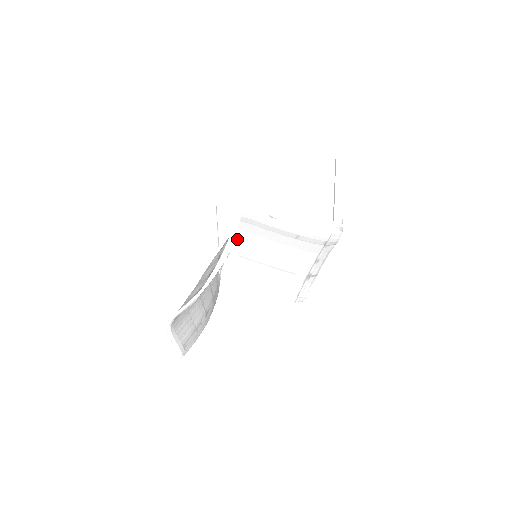
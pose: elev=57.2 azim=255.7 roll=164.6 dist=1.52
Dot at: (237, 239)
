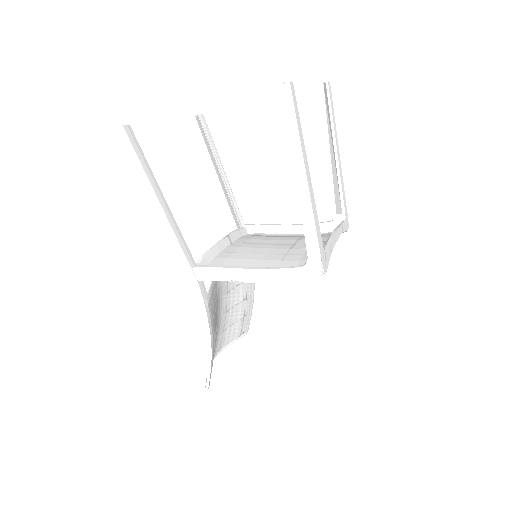
Dot at: occluded
